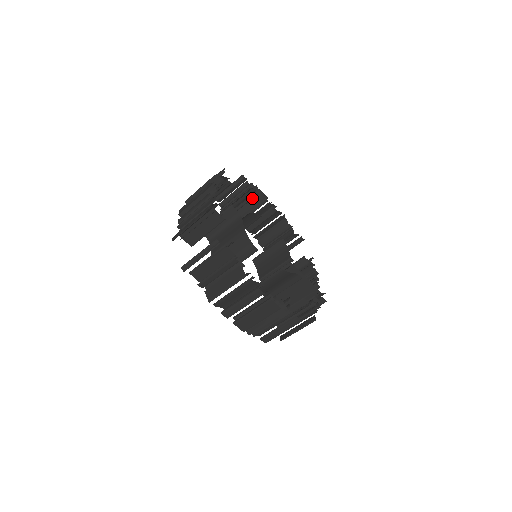
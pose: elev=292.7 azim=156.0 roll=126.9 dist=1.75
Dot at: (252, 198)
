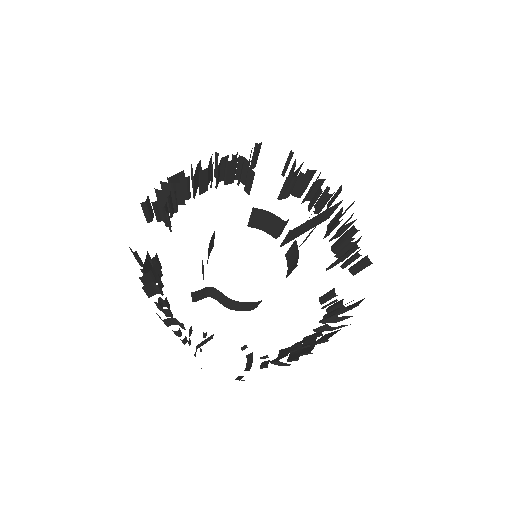
Dot at: (175, 195)
